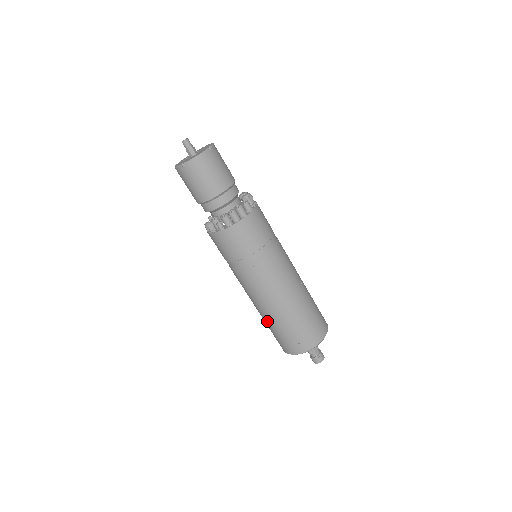
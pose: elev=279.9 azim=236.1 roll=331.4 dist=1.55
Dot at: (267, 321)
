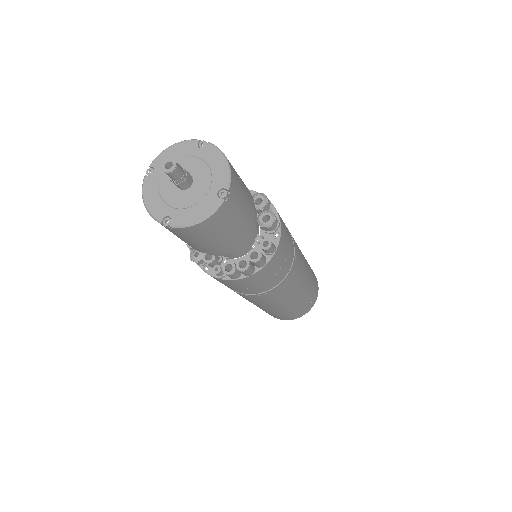
Dot at: occluded
